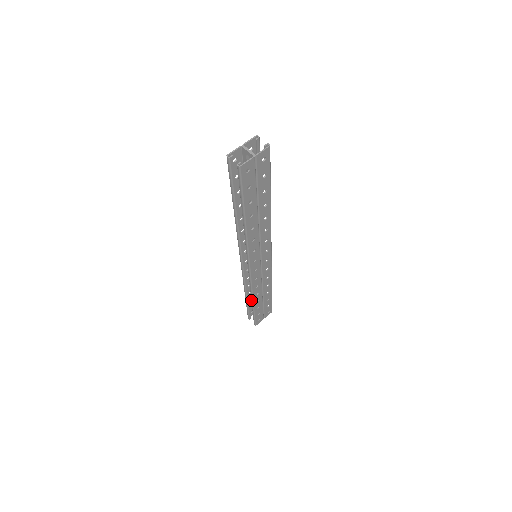
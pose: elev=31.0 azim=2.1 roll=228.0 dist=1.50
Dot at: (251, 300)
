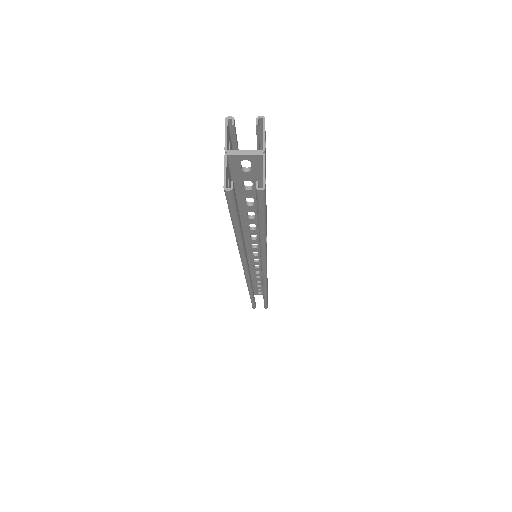
Dot at: (263, 296)
